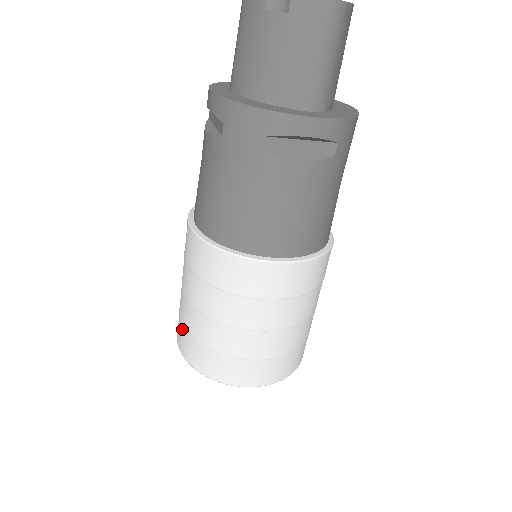
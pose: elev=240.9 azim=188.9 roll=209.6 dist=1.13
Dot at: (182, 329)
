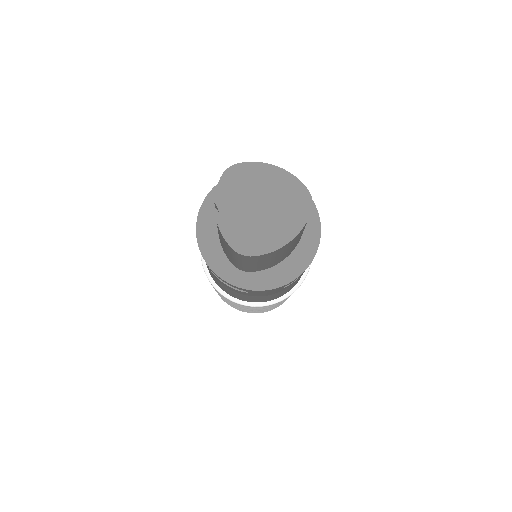
Dot at: occluded
